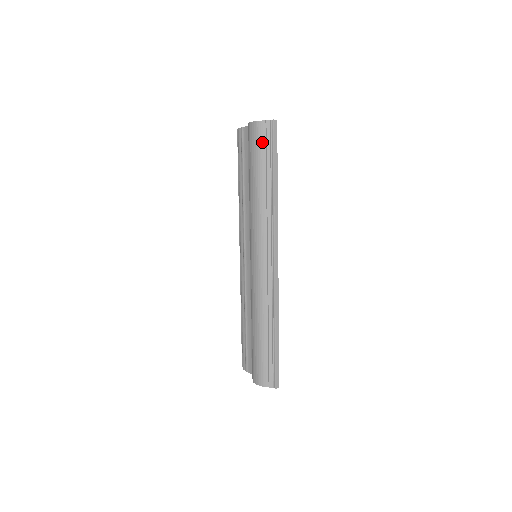
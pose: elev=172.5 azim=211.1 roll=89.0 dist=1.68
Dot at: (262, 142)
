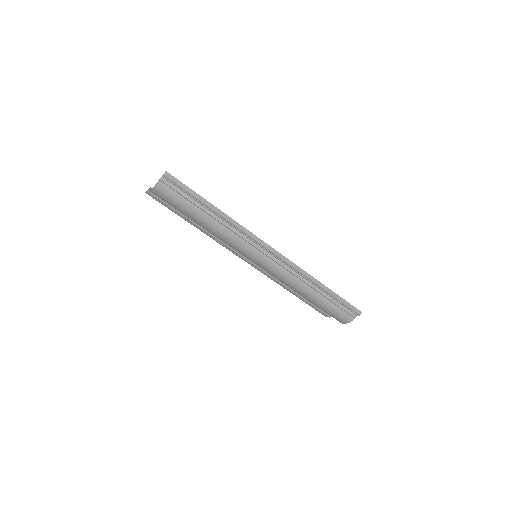
Dot at: (174, 195)
